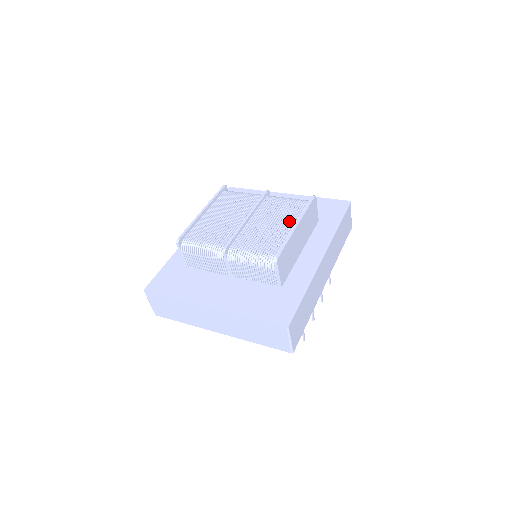
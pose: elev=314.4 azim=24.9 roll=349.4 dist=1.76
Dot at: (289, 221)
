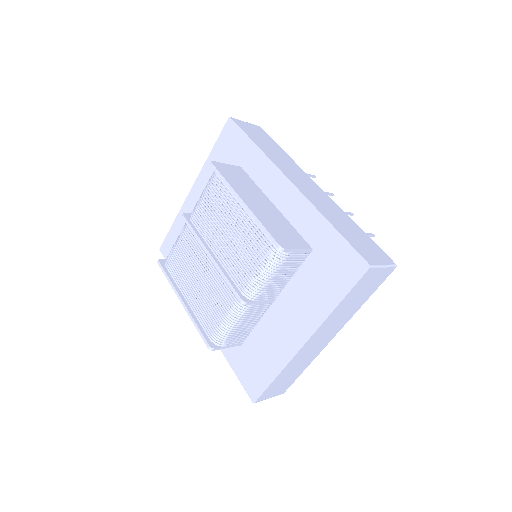
Dot at: (233, 208)
